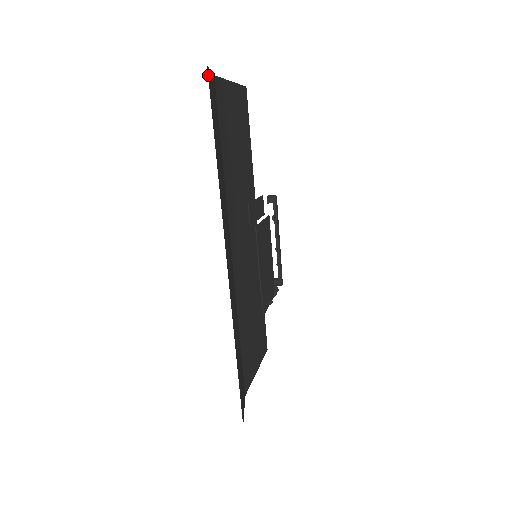
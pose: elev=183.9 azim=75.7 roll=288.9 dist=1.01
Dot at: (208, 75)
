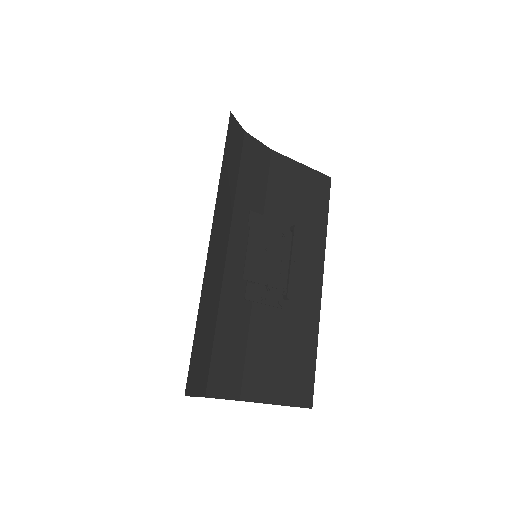
Dot at: (246, 137)
